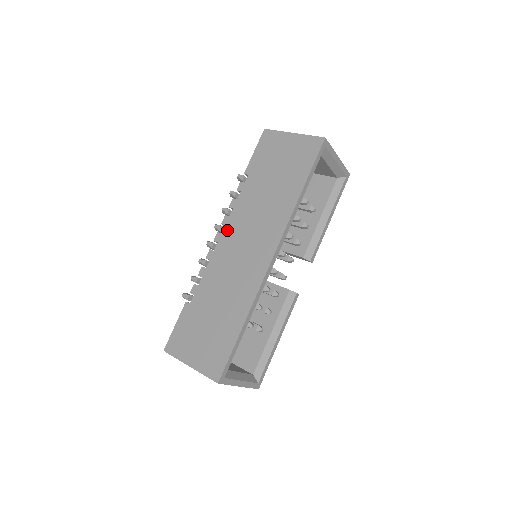
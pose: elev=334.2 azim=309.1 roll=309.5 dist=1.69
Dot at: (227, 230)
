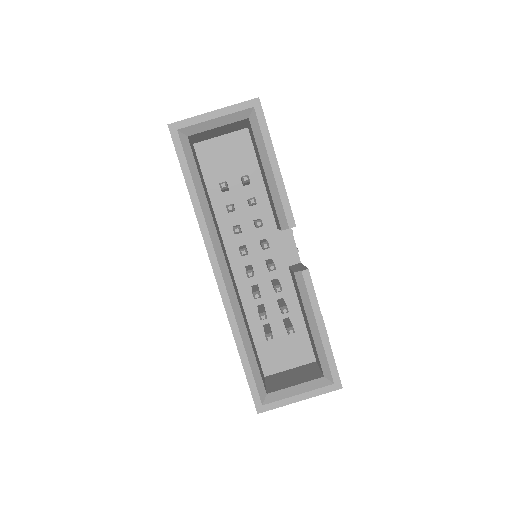
Dot at: occluded
